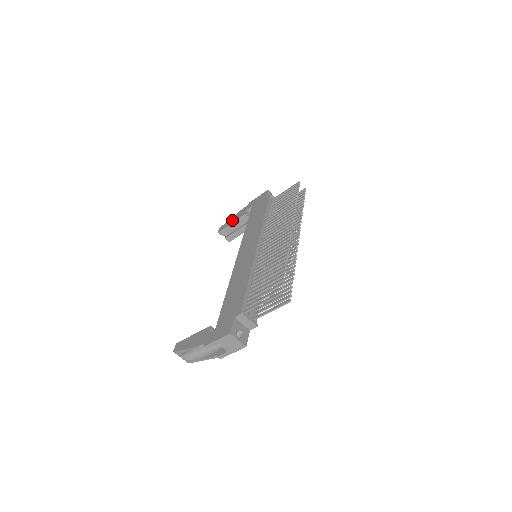
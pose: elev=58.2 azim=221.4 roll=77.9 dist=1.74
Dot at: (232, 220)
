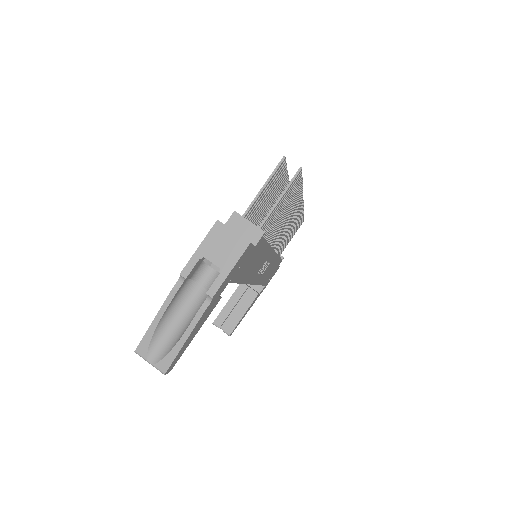
Dot at: occluded
